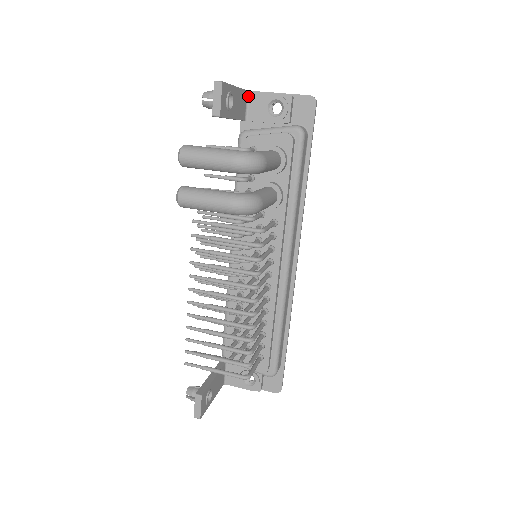
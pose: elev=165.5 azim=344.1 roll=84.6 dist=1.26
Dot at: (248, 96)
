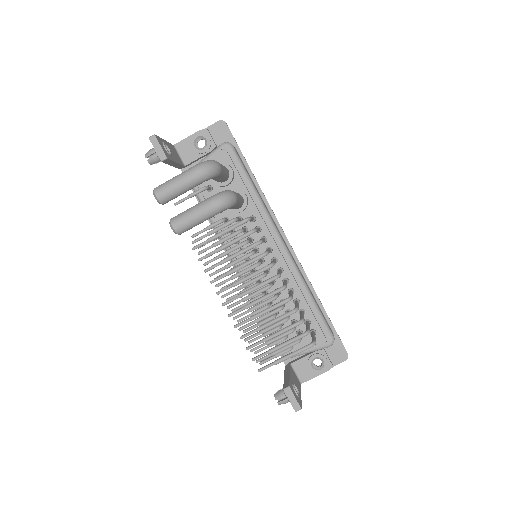
Dot at: (176, 148)
